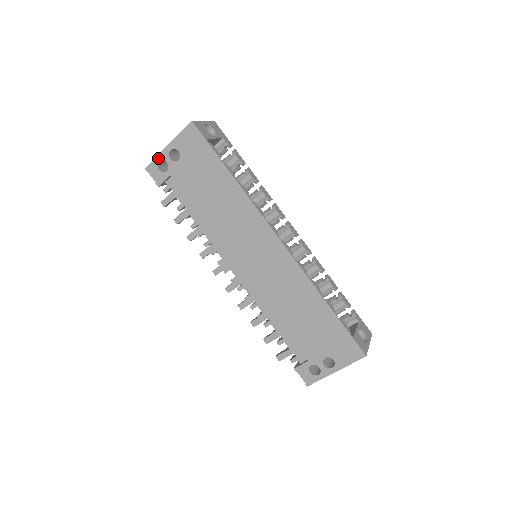
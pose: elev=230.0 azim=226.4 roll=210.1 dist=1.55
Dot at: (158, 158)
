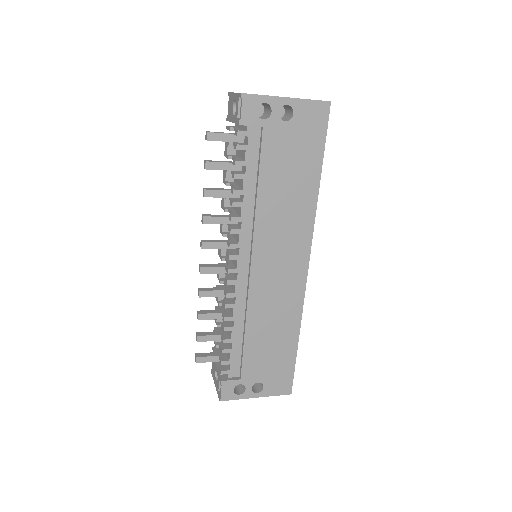
Dot at: (267, 98)
